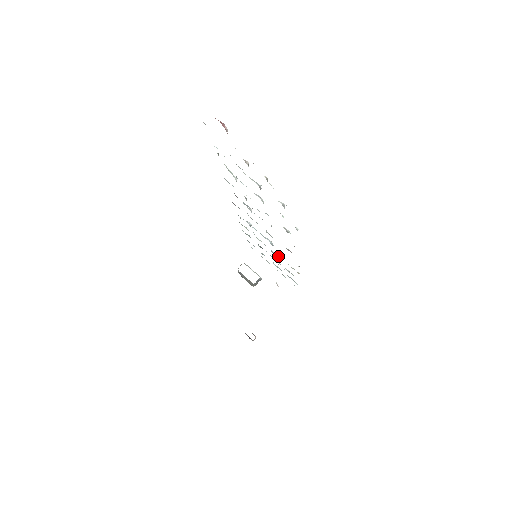
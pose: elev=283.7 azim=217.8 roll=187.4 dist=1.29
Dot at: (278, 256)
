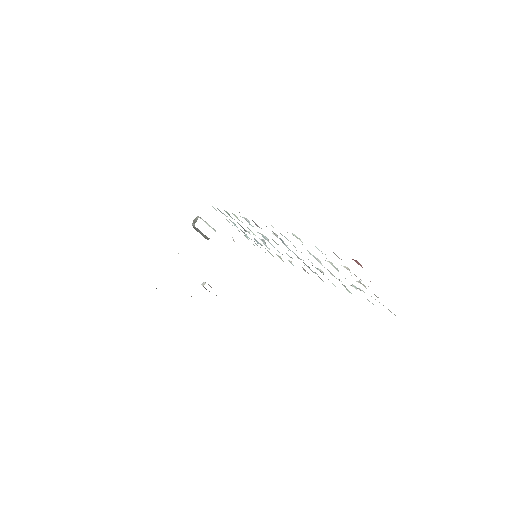
Dot at: (265, 244)
